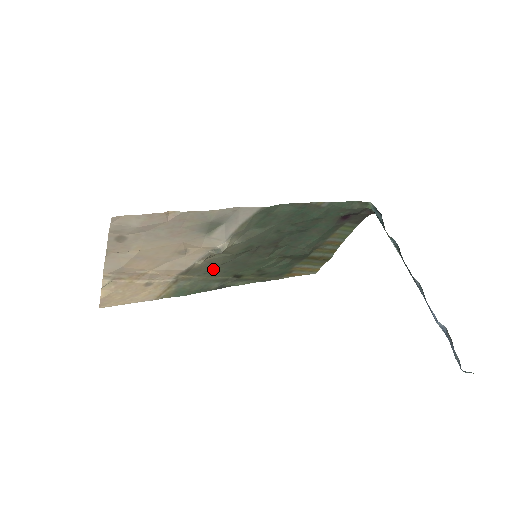
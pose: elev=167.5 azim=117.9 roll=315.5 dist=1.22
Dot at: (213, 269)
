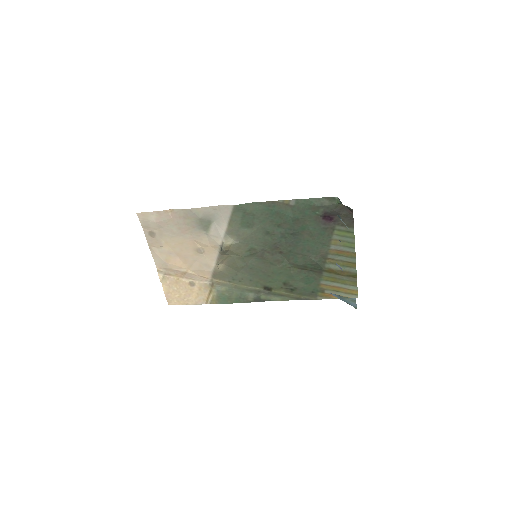
Dot at: (238, 275)
